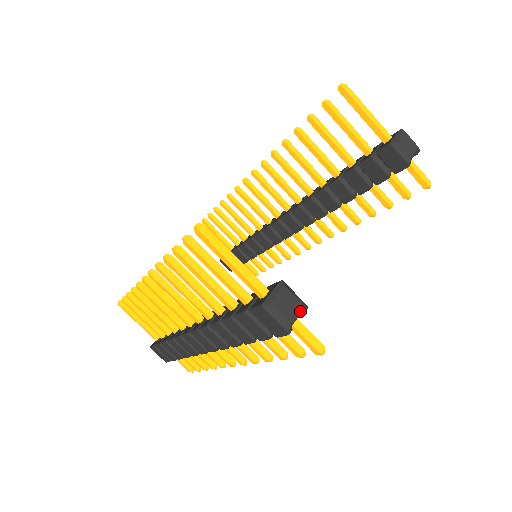
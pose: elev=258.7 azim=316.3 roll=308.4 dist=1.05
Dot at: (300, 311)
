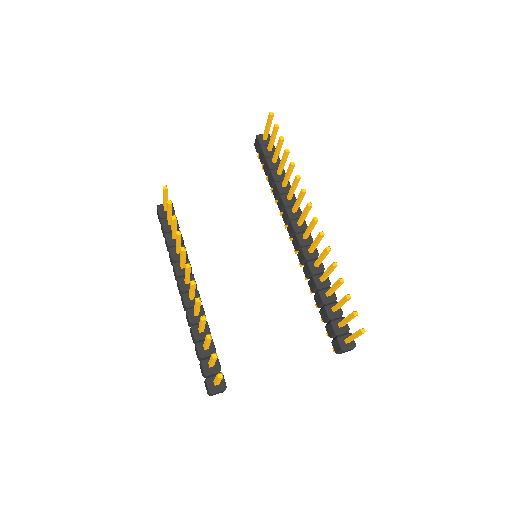
Dot at: occluded
